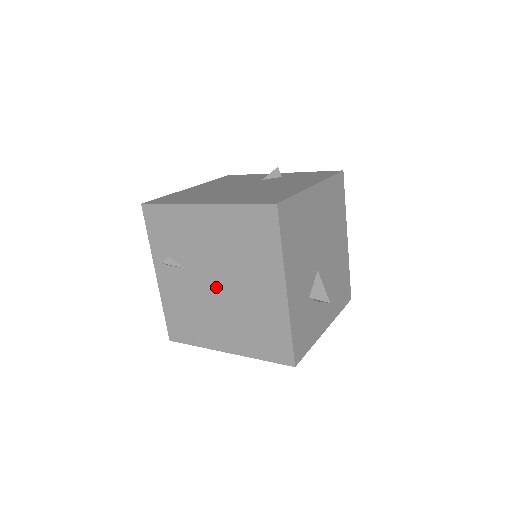
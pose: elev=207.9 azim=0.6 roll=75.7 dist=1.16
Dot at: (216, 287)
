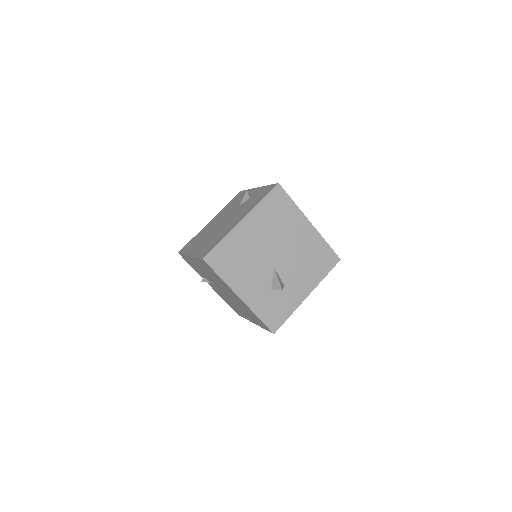
Dot at: (225, 293)
